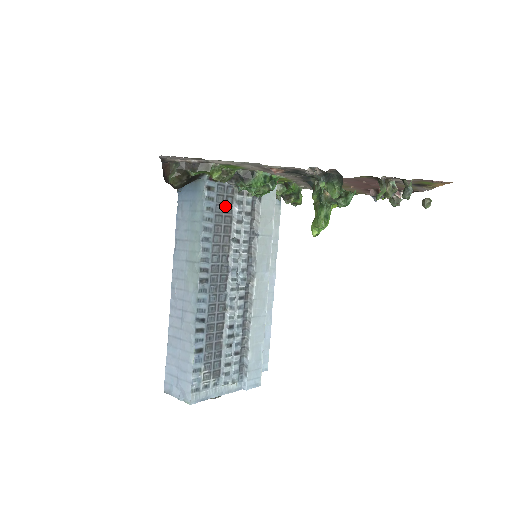
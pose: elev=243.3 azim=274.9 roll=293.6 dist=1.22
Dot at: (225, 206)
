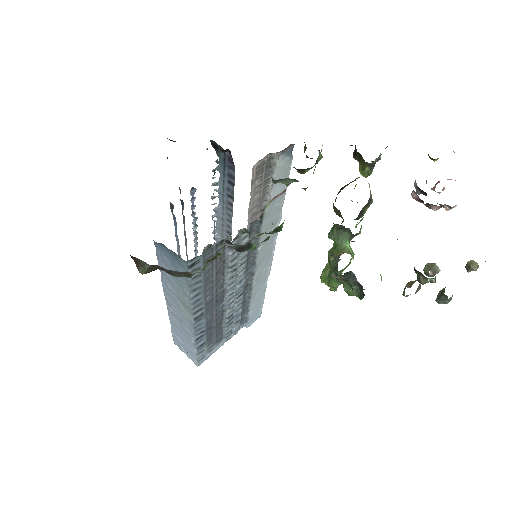
Dot at: (215, 259)
